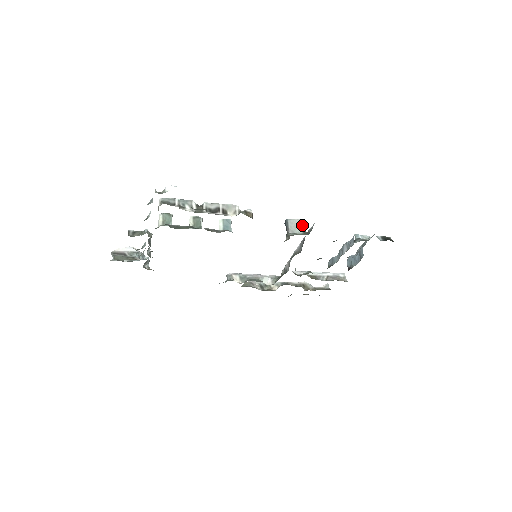
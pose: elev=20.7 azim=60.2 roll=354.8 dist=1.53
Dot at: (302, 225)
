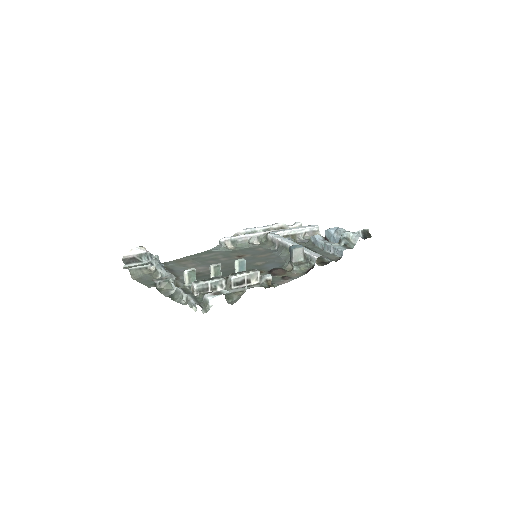
Dot at: (303, 250)
